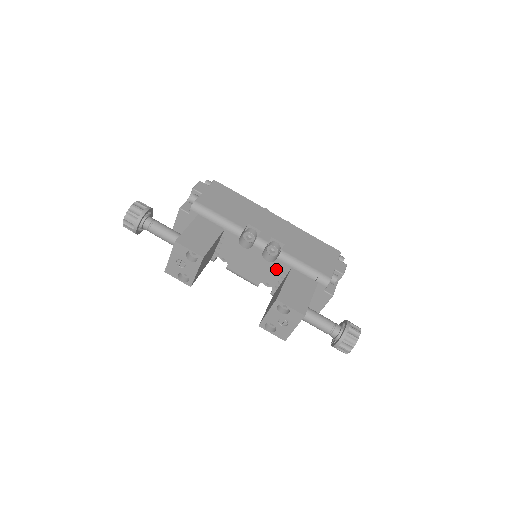
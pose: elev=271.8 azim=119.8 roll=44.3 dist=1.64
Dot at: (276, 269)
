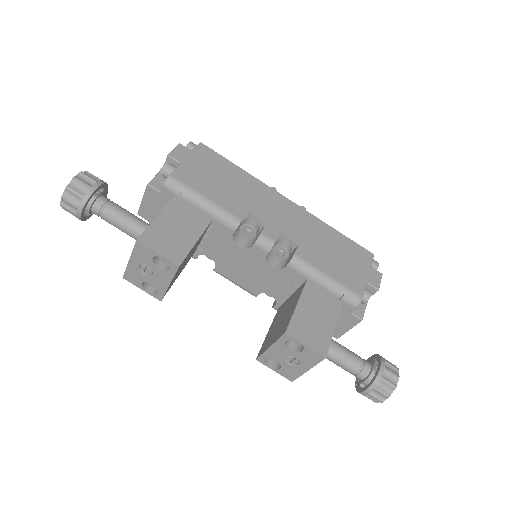
Dot at: (284, 279)
